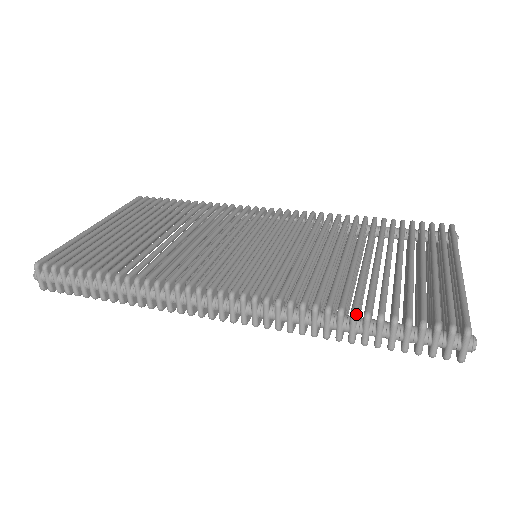
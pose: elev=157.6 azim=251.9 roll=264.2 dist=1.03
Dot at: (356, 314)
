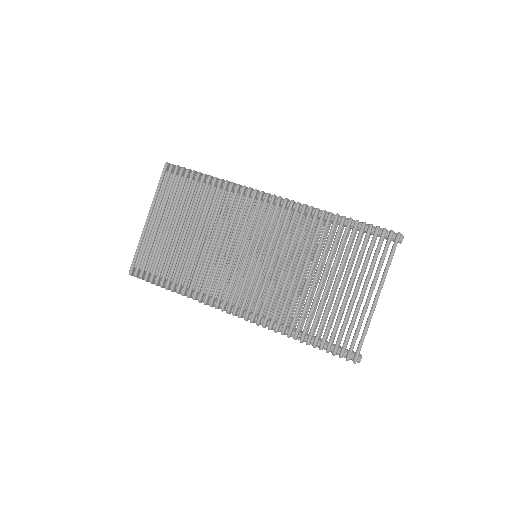
Dot at: (302, 342)
